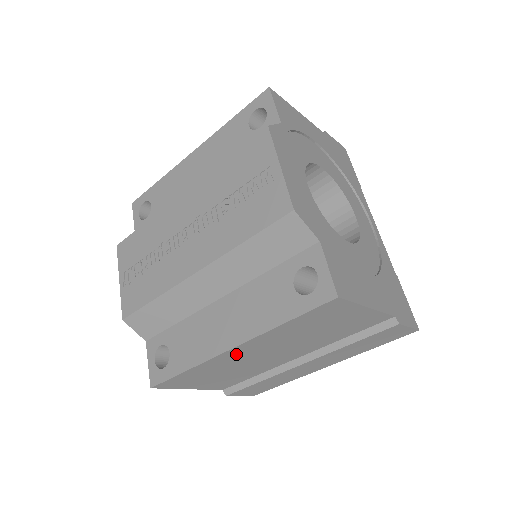
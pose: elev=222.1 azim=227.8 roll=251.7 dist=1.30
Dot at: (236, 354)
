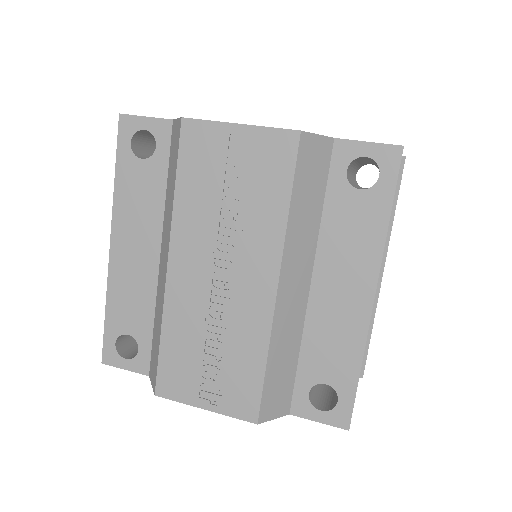
Dot at: occluded
